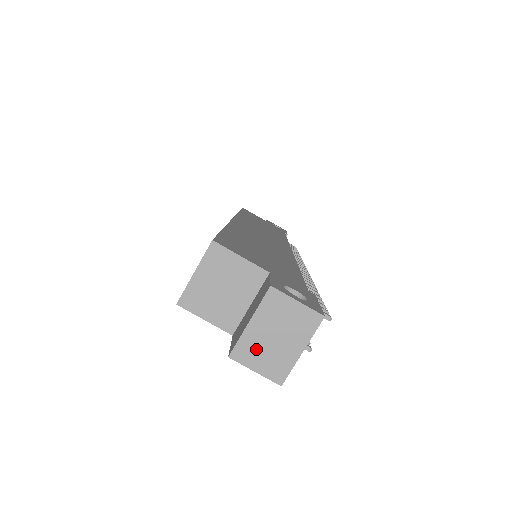
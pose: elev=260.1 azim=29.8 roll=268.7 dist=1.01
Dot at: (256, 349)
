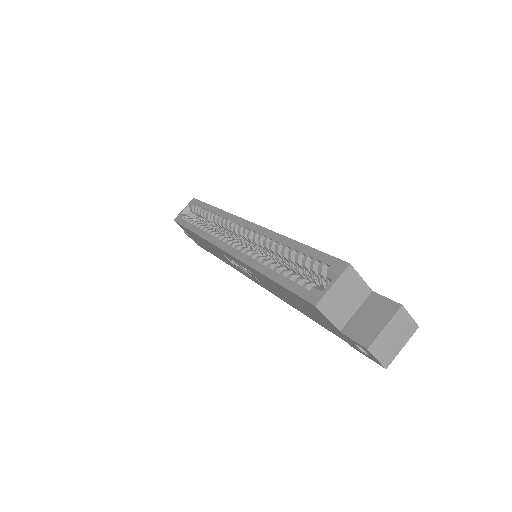
Dot at: (382, 345)
